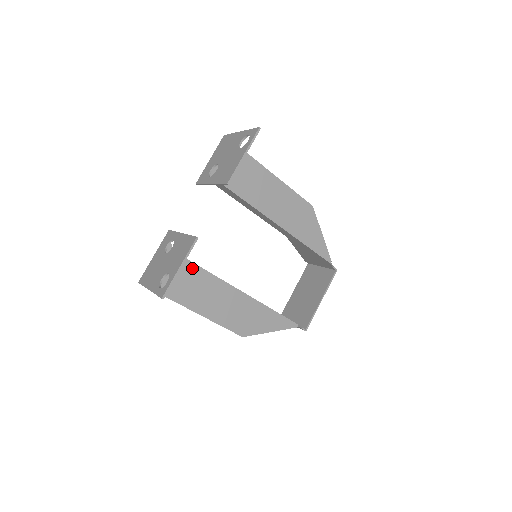
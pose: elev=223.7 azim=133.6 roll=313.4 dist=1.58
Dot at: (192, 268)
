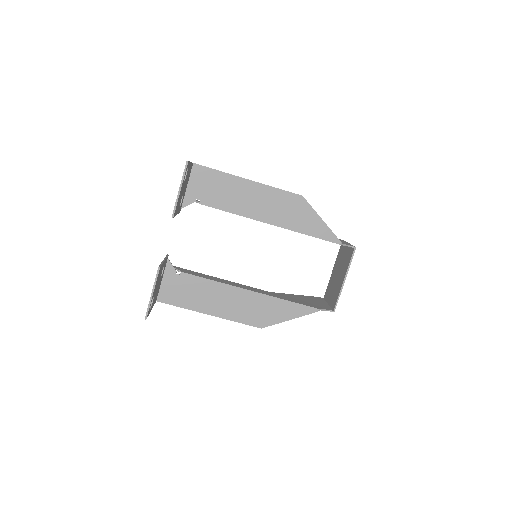
Dot at: (196, 280)
